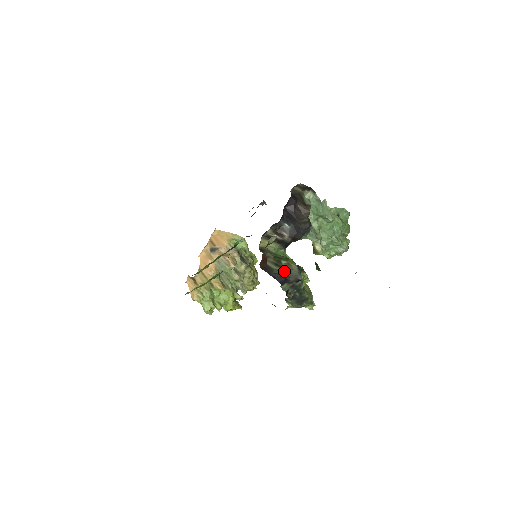
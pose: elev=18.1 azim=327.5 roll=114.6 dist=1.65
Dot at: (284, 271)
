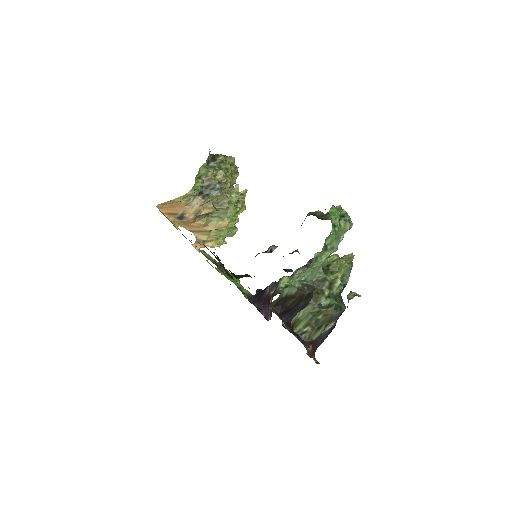
Dot at: (328, 323)
